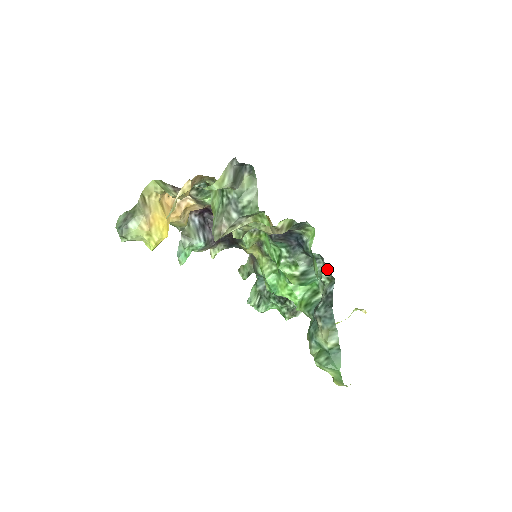
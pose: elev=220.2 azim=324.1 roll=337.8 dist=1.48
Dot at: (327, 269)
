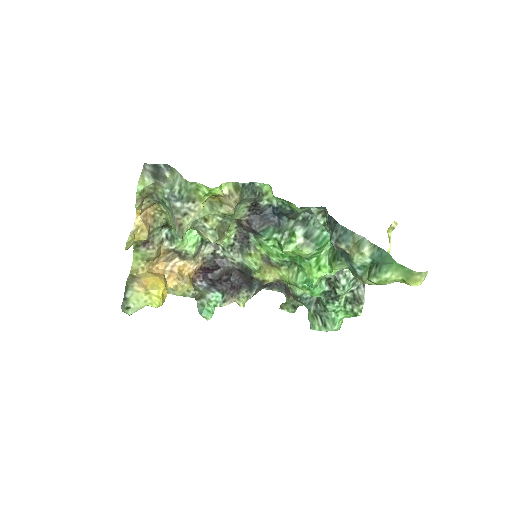
Dot at: (312, 208)
